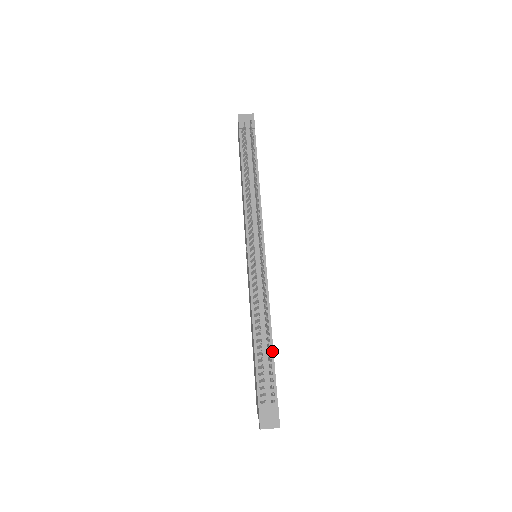
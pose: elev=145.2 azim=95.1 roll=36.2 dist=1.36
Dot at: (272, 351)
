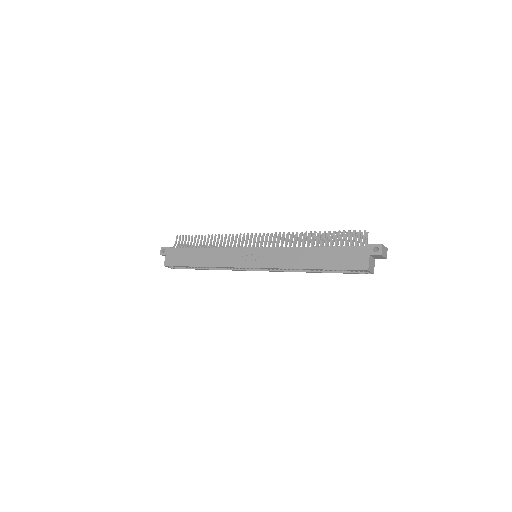
Dot at: occluded
